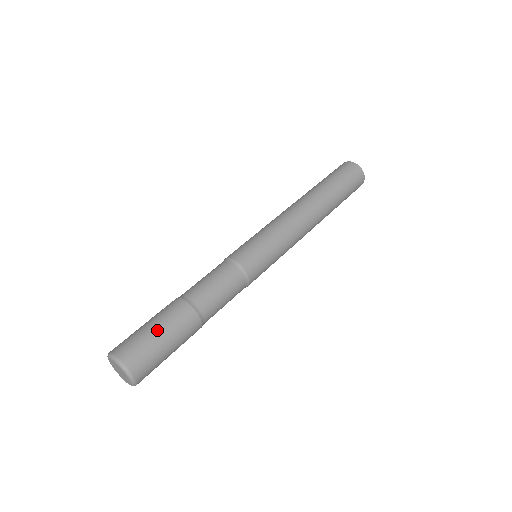
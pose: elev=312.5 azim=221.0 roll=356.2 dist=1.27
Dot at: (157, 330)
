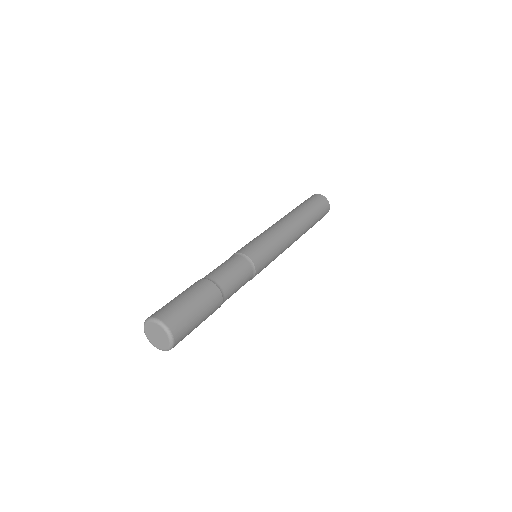
Dot at: (189, 300)
